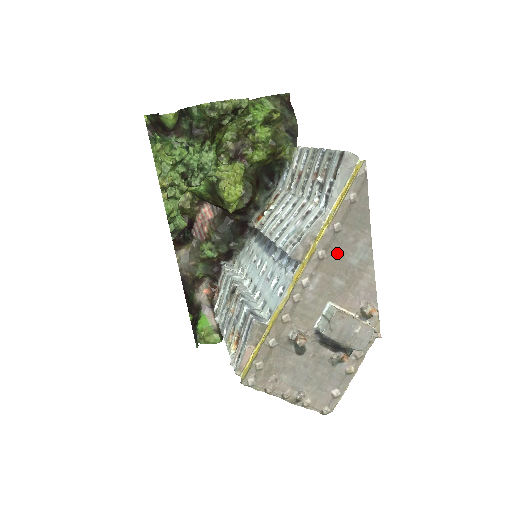
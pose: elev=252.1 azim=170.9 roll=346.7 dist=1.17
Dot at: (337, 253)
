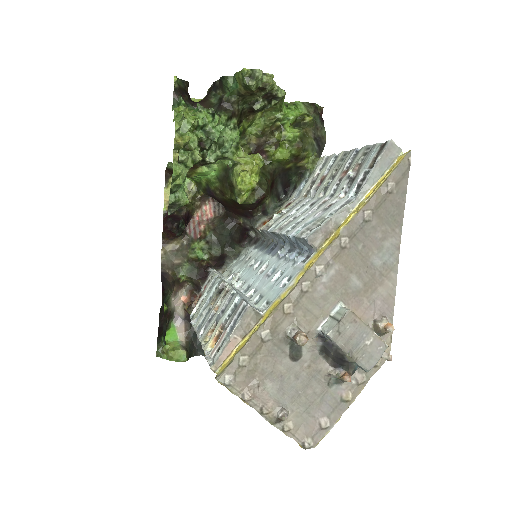
Dot at: (361, 246)
